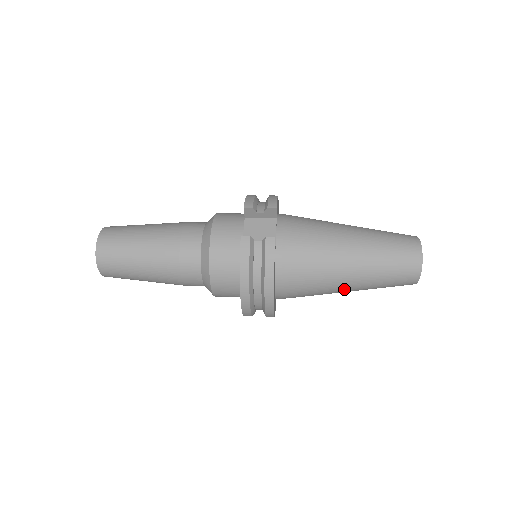
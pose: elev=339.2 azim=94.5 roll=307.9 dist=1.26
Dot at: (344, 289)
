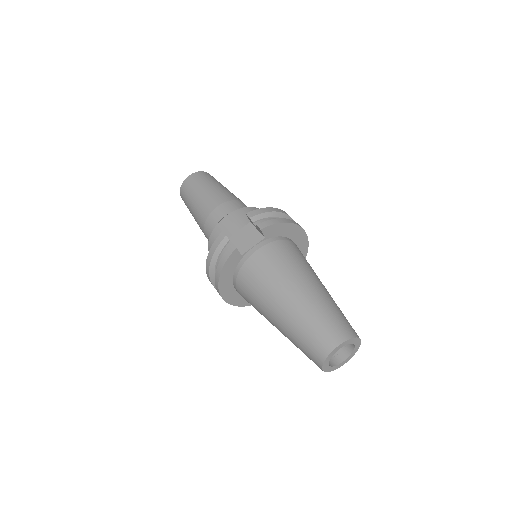
Dot at: (275, 326)
